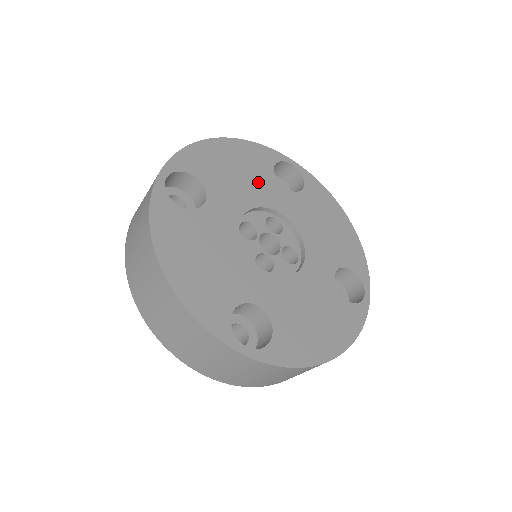
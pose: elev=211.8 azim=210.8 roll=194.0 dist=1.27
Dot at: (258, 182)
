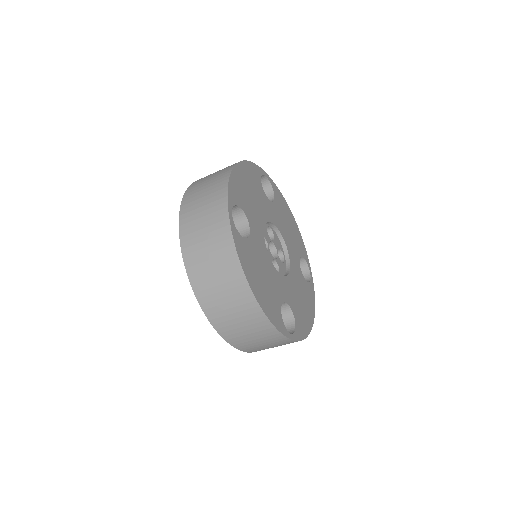
Dot at: (260, 200)
